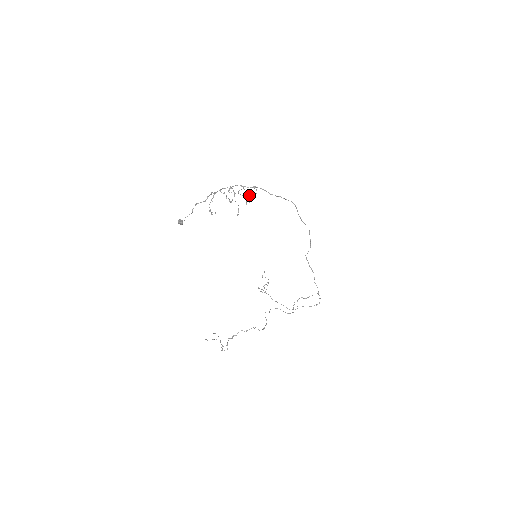
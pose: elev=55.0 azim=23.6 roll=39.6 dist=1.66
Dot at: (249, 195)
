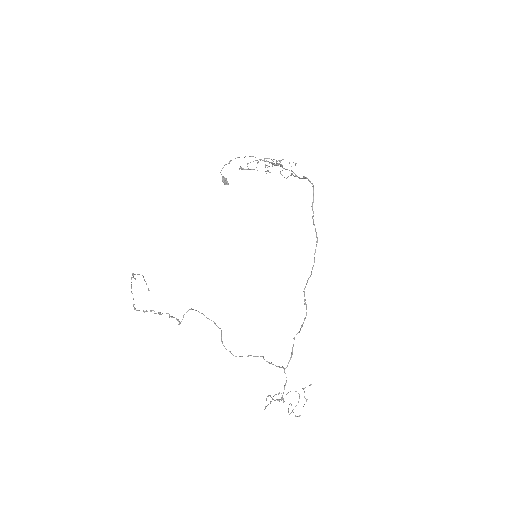
Dot at: (280, 164)
